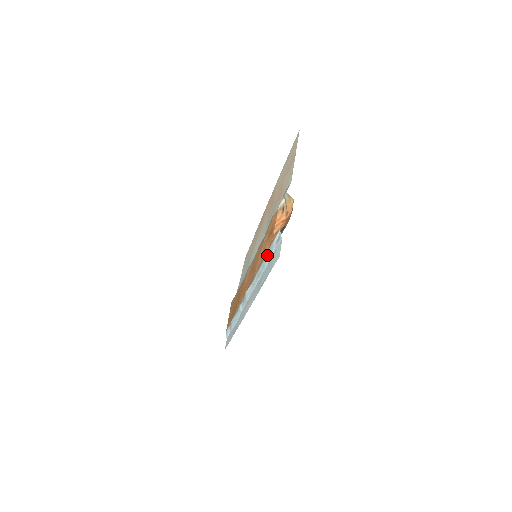
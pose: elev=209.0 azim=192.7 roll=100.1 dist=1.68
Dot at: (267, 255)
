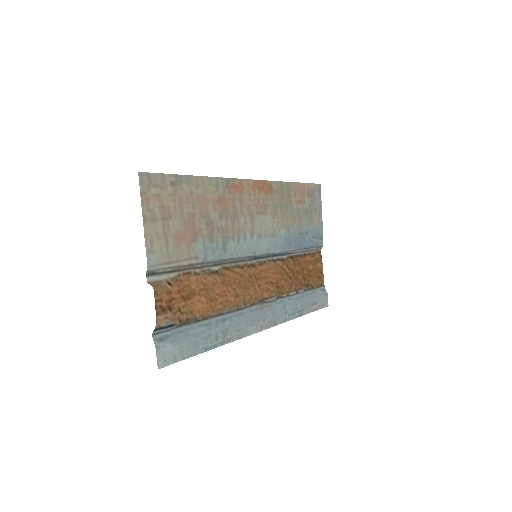
Dot at: (192, 325)
